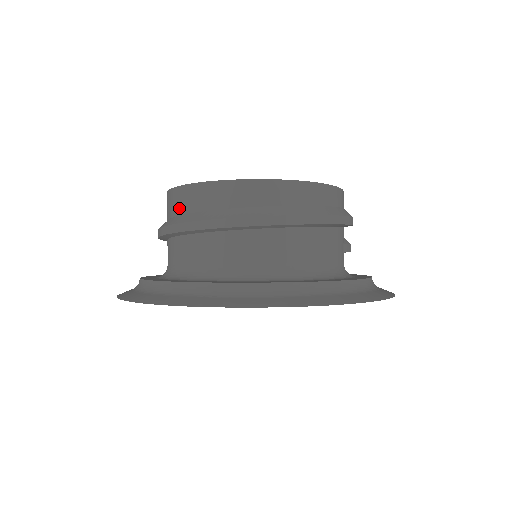
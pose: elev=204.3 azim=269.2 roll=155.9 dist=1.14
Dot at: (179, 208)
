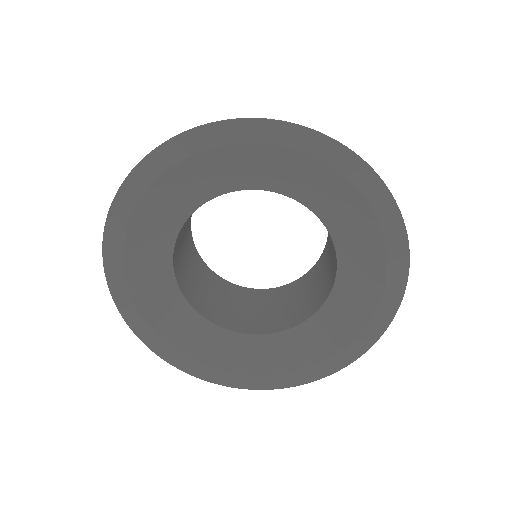
Dot at: occluded
